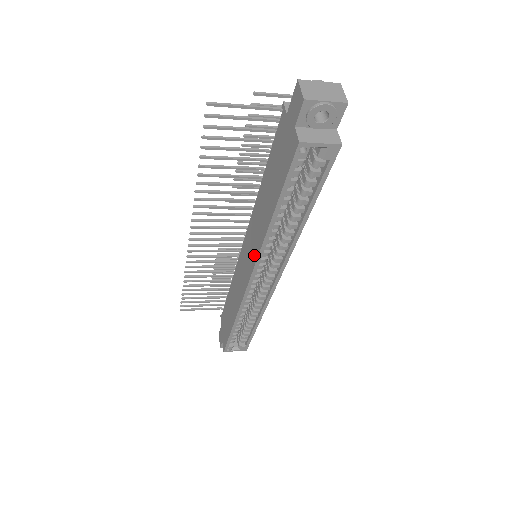
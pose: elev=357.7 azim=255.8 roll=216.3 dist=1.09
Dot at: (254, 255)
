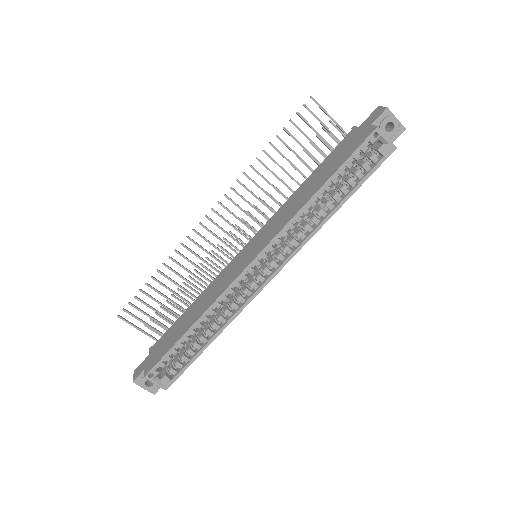
Dot at: (273, 233)
